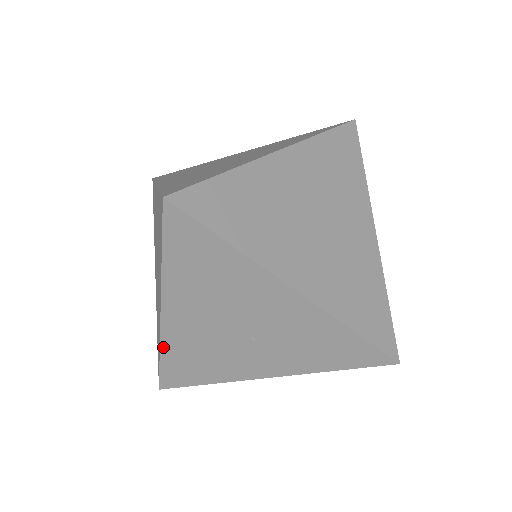
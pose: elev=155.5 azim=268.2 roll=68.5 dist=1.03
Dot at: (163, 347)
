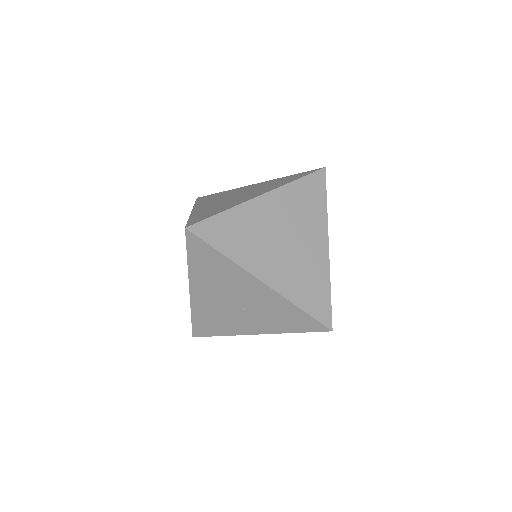
Dot at: (193, 310)
